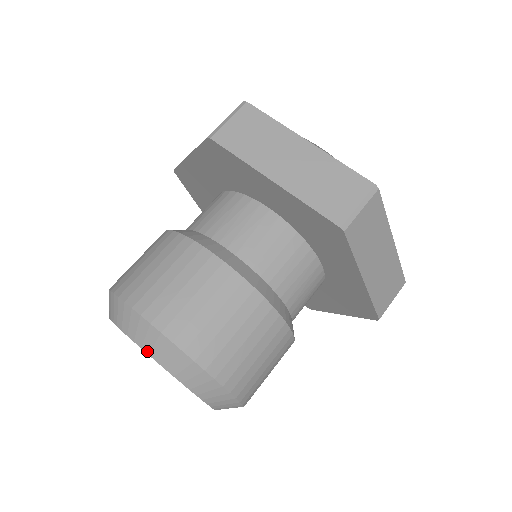
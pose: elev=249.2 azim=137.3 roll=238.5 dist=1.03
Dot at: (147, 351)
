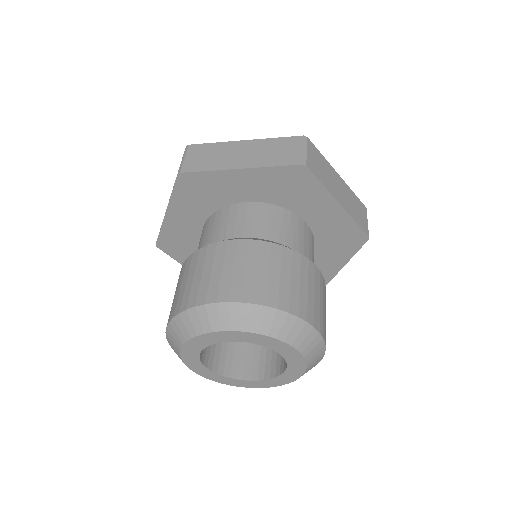
Dot at: (296, 346)
